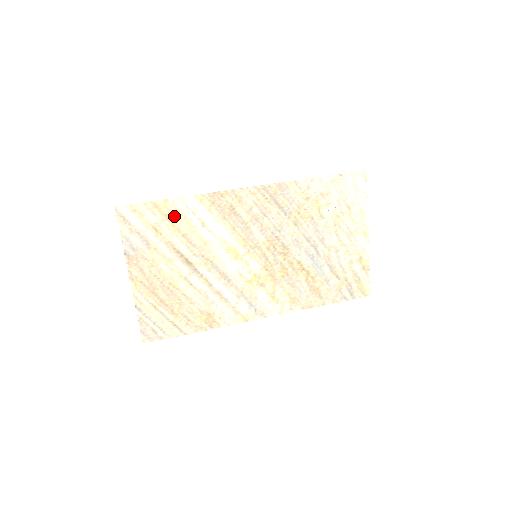
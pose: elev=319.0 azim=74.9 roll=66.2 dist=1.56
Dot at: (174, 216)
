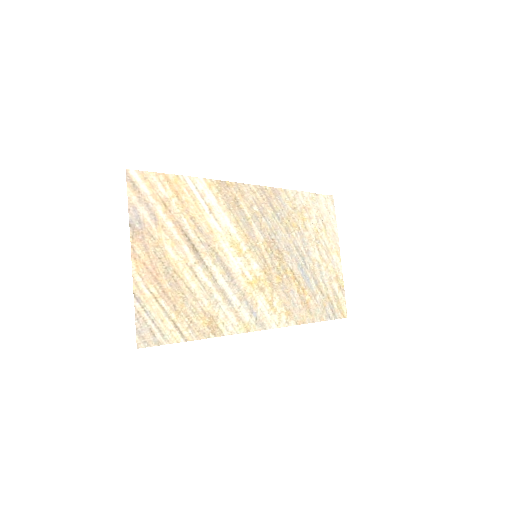
Dot at: (184, 195)
